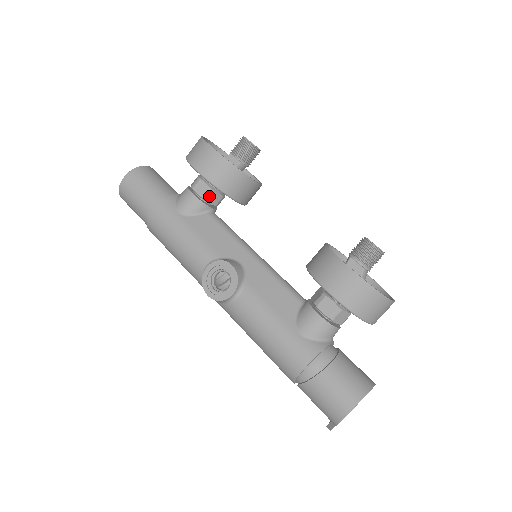
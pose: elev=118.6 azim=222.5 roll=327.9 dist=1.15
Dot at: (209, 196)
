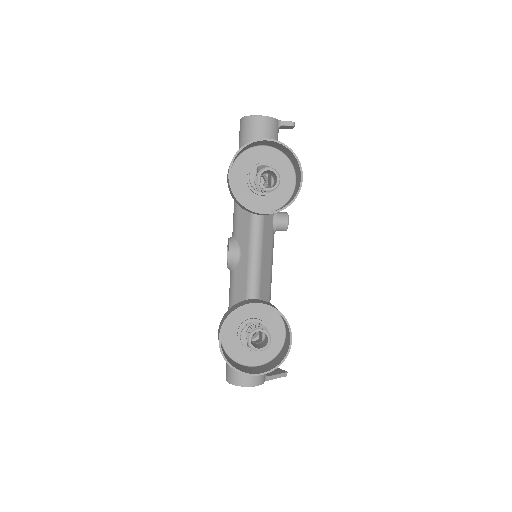
Dot at: occluded
